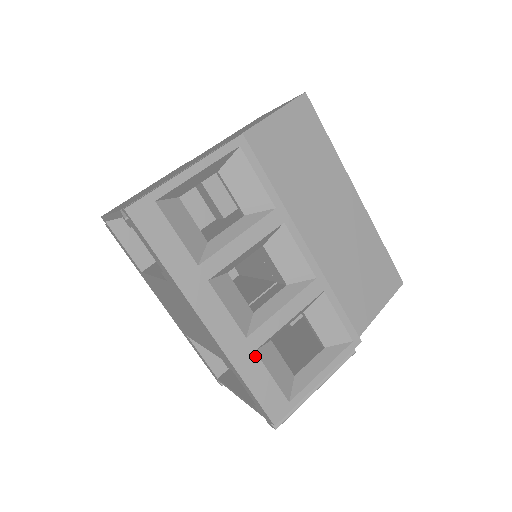
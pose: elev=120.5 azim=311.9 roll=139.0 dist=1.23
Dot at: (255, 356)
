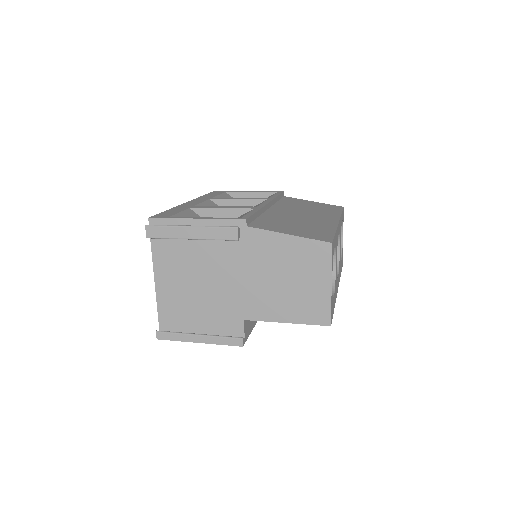
Dot at: (187, 209)
